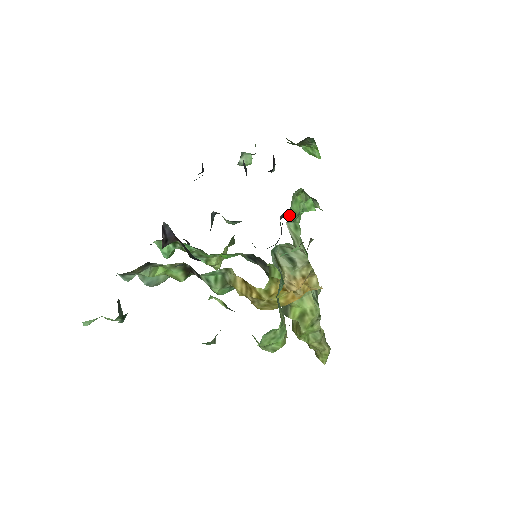
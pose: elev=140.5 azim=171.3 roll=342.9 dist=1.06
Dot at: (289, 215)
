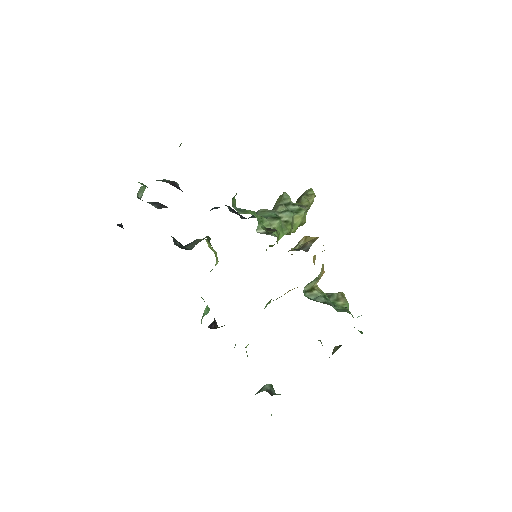
Dot at: occluded
